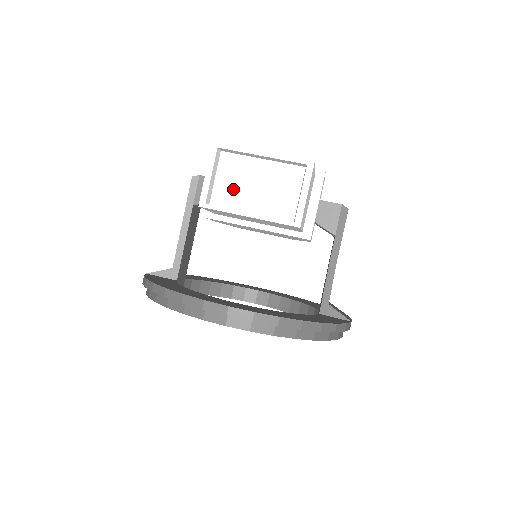
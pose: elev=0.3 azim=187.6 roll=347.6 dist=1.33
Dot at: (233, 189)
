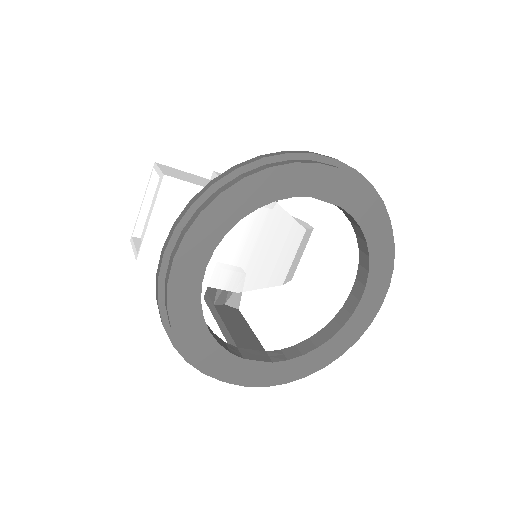
Dot at: occluded
